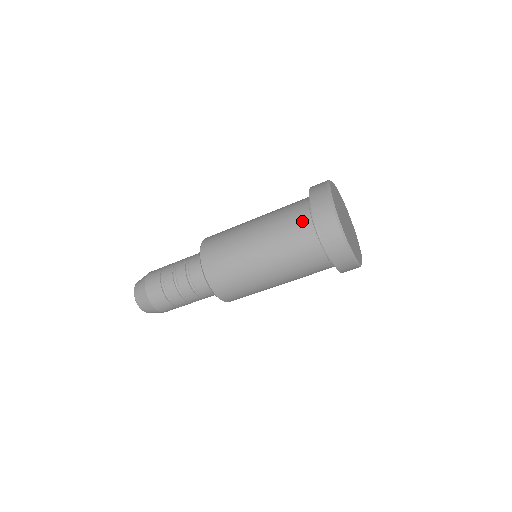
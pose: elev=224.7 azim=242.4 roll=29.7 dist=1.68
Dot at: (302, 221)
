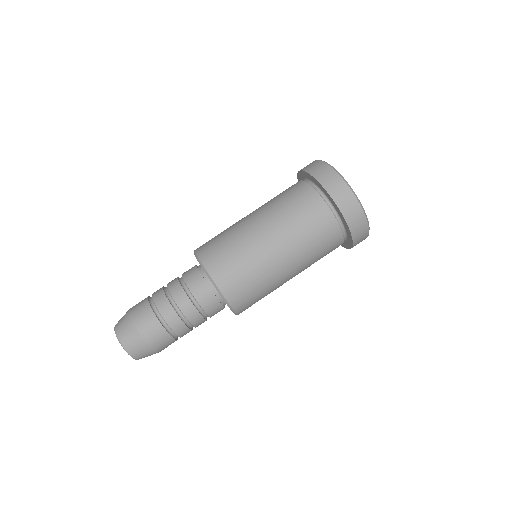
Dot at: (300, 189)
